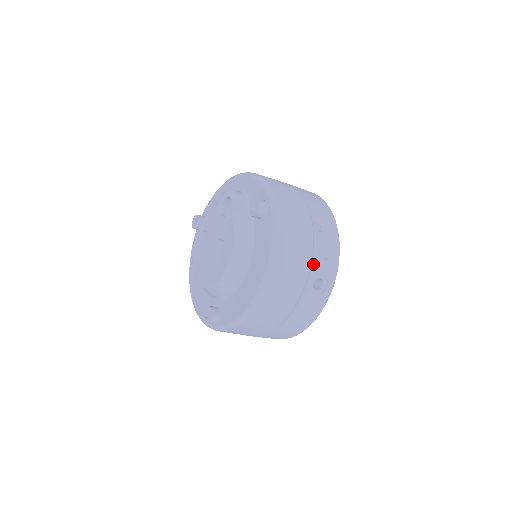
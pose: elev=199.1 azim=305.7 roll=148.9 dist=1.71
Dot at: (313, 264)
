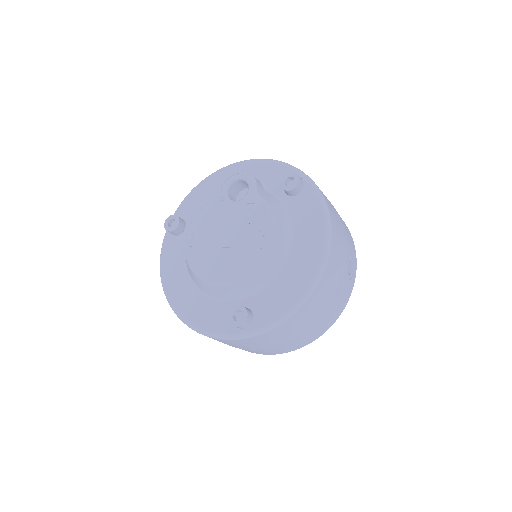
Dot at: (347, 244)
